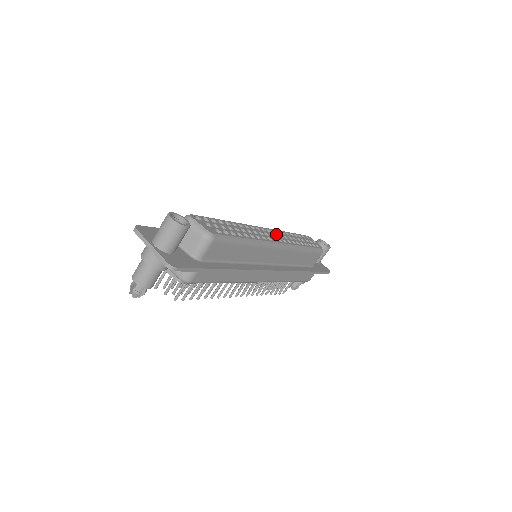
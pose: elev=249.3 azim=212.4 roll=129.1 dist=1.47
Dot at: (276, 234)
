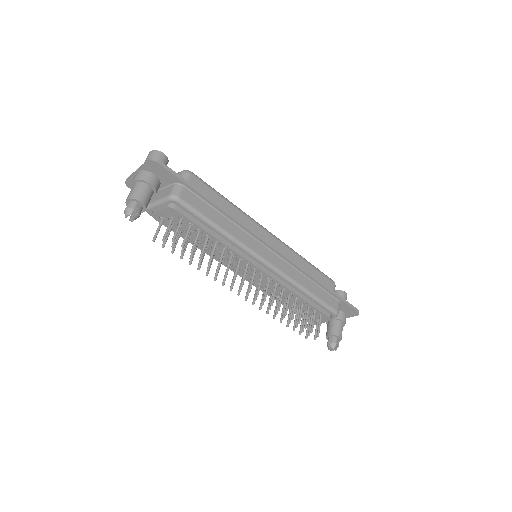
Dot at: occluded
